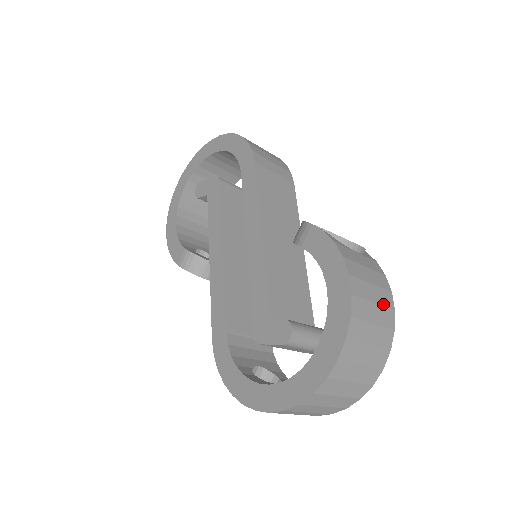
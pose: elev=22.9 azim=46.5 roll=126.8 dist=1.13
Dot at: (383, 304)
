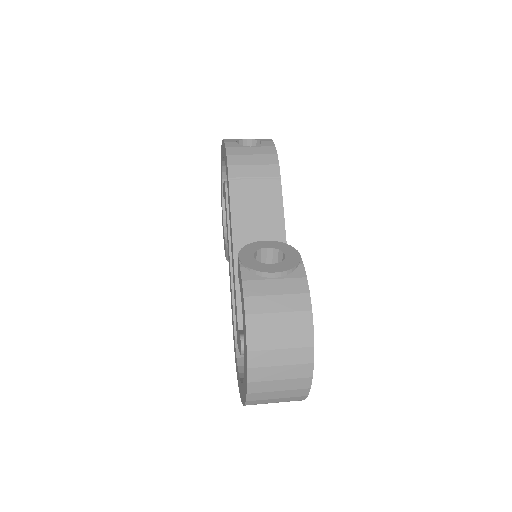
Dot at: (294, 328)
